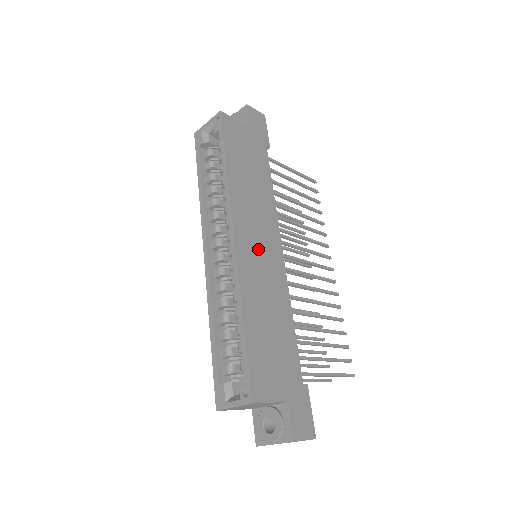
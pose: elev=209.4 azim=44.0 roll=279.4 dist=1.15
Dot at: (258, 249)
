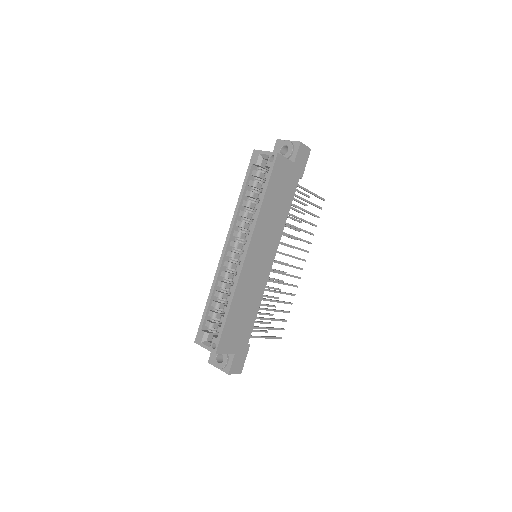
Dot at: (258, 261)
